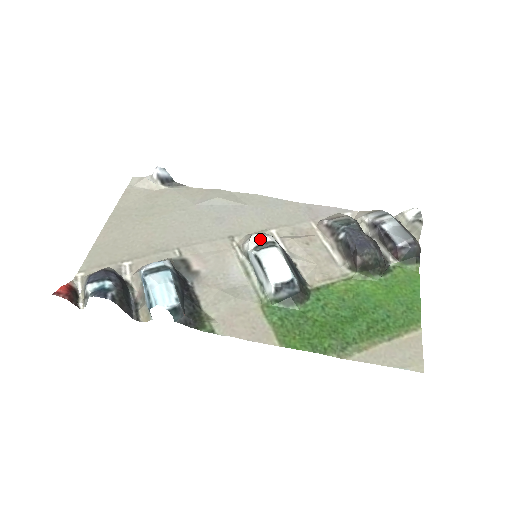
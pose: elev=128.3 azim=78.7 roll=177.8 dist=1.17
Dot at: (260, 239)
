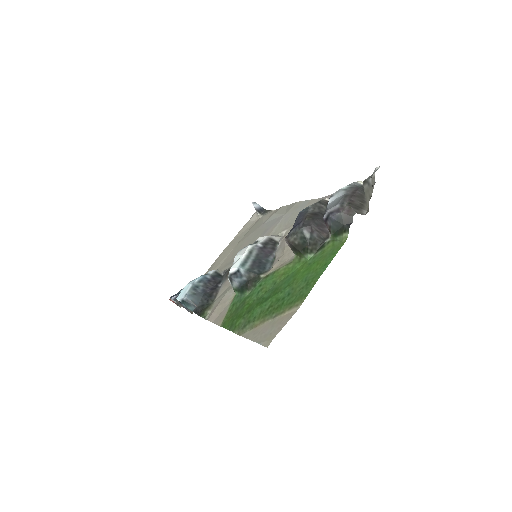
Dot at: occluded
